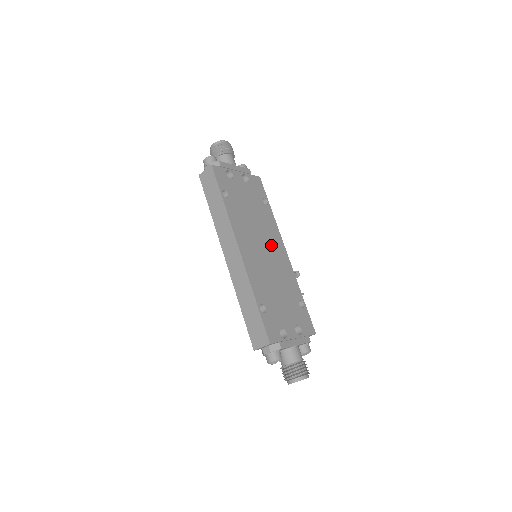
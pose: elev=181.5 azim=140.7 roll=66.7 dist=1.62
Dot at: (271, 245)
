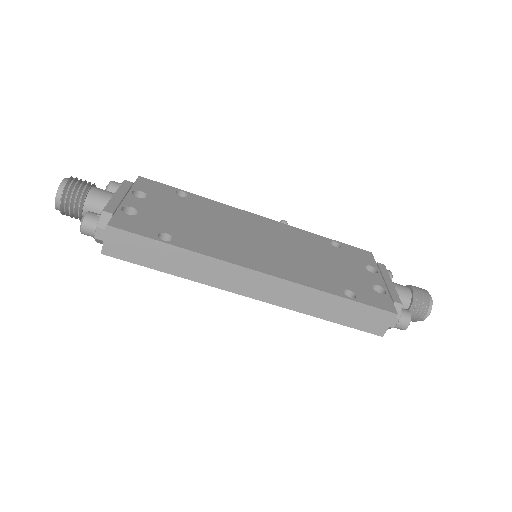
Dot at: (252, 228)
